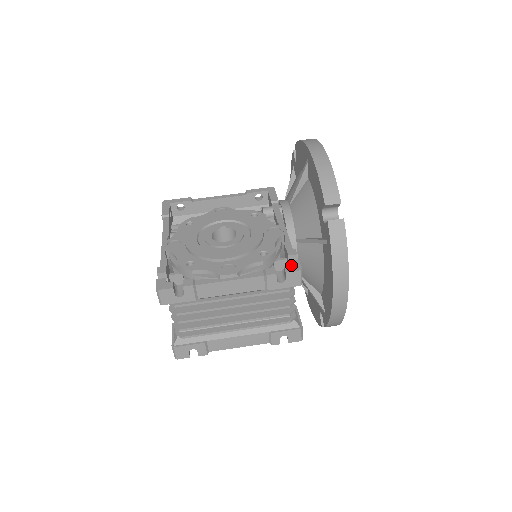
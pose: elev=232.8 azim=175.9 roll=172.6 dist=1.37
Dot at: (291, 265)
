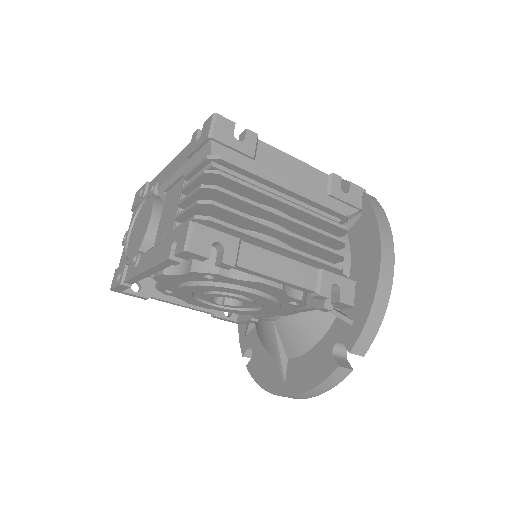
Dot at: occluded
